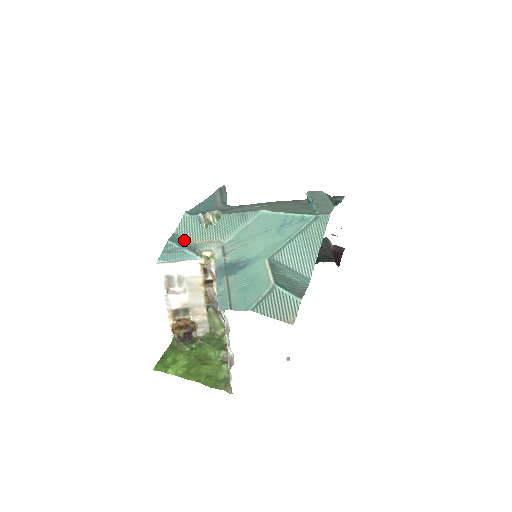
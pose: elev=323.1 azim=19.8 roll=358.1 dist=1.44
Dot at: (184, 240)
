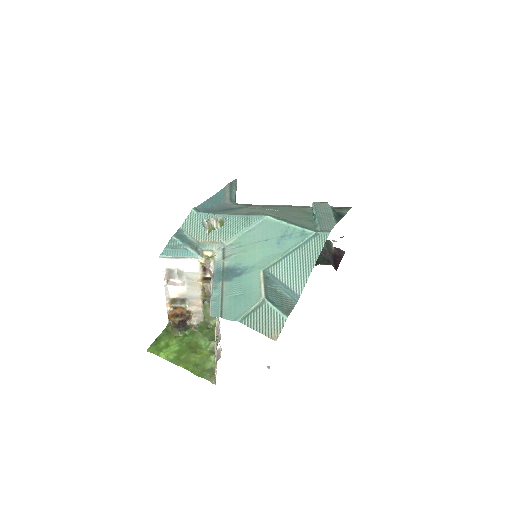
Dot at: (188, 237)
